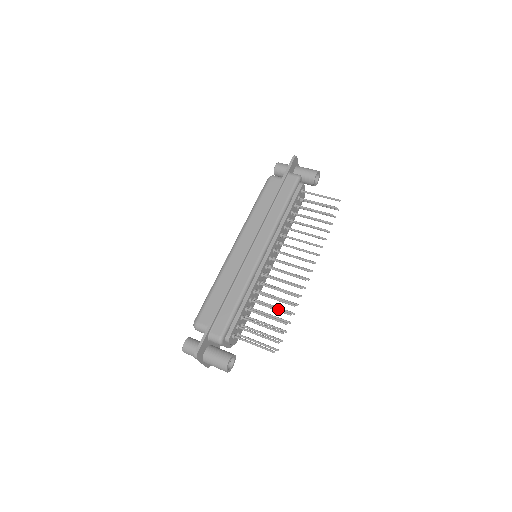
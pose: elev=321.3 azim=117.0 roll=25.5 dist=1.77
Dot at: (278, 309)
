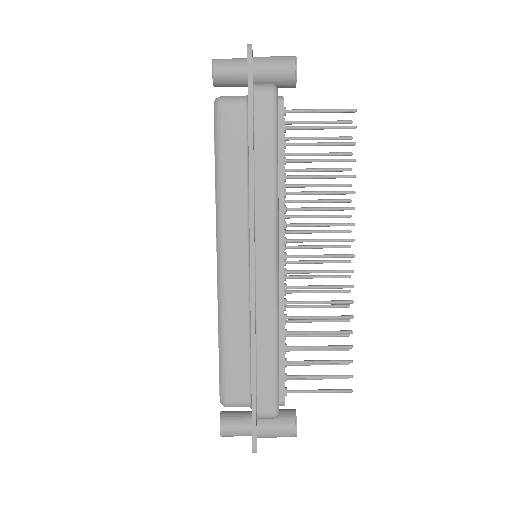
Dot at: (331, 332)
